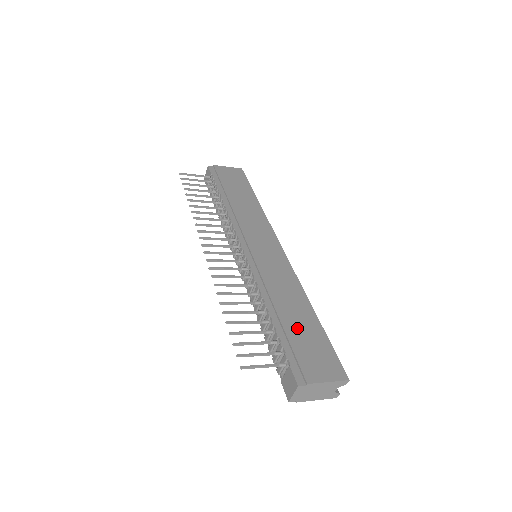
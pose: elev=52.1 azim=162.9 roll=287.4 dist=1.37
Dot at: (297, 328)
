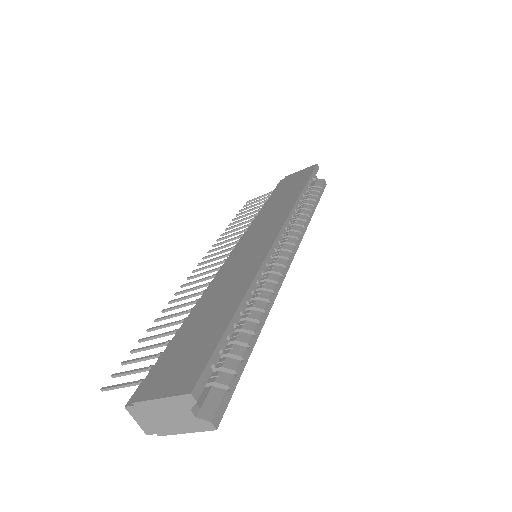
Dot at: (195, 330)
